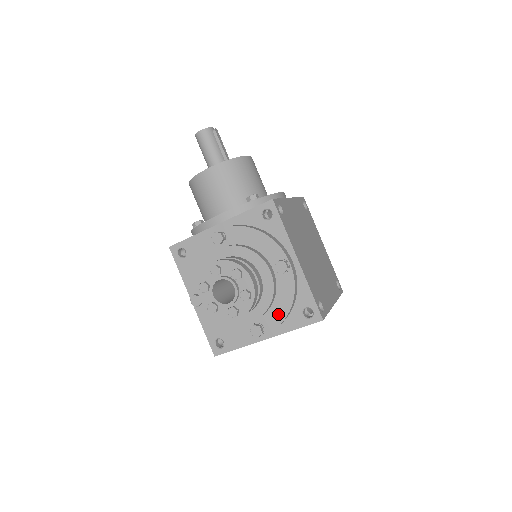
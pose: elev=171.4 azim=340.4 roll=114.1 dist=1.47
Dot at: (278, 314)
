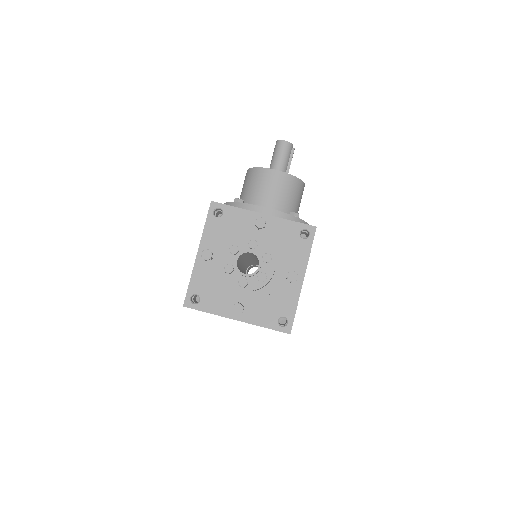
Dot at: (263, 308)
